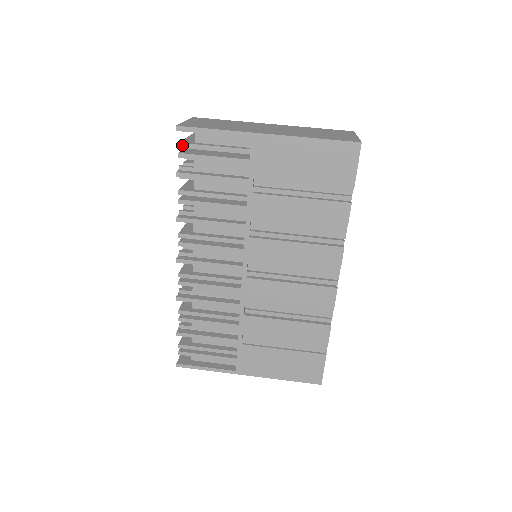
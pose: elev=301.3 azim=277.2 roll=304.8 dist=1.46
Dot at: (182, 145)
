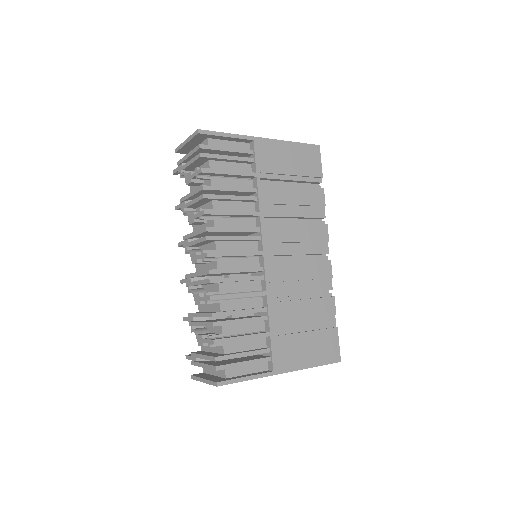
Dot at: (202, 146)
